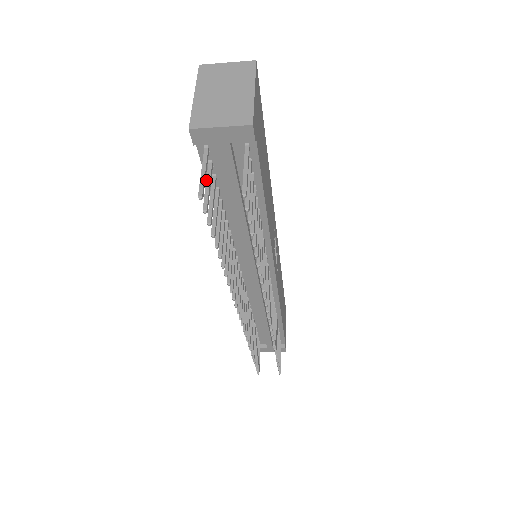
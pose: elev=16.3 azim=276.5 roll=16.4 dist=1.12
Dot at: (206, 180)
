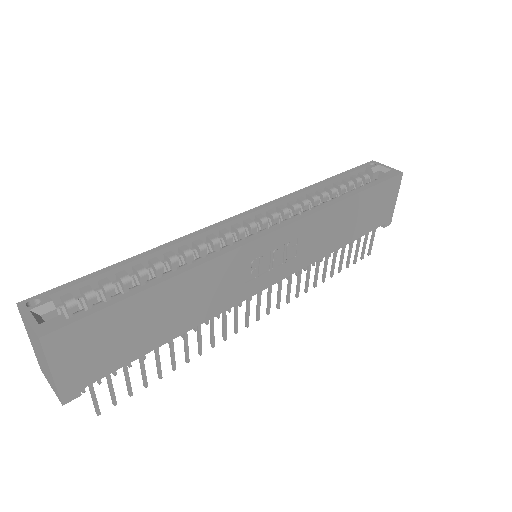
Dot at: occluded
